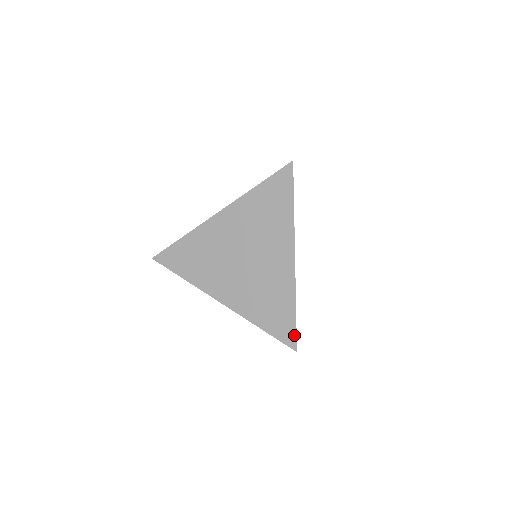
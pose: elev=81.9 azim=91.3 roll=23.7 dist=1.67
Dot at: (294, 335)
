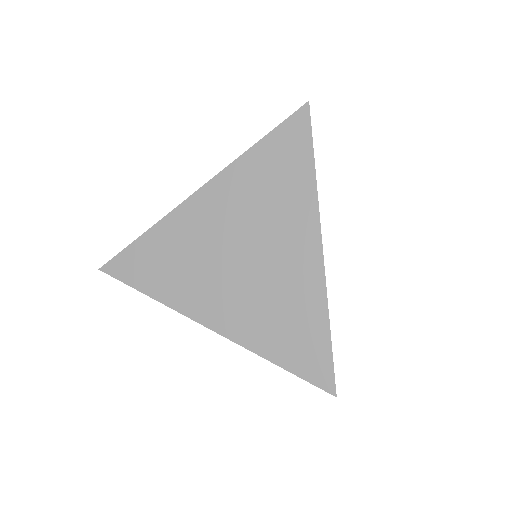
Dot at: (330, 370)
